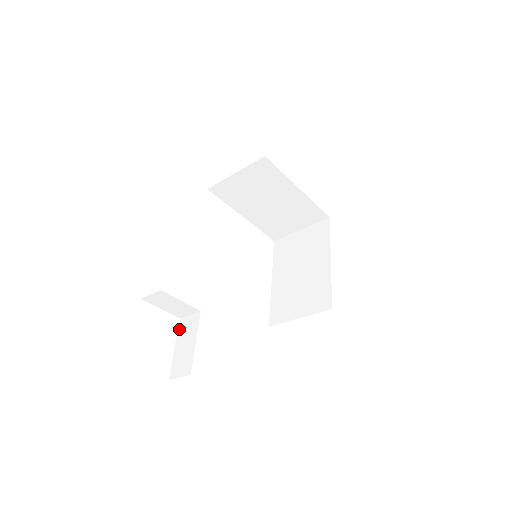
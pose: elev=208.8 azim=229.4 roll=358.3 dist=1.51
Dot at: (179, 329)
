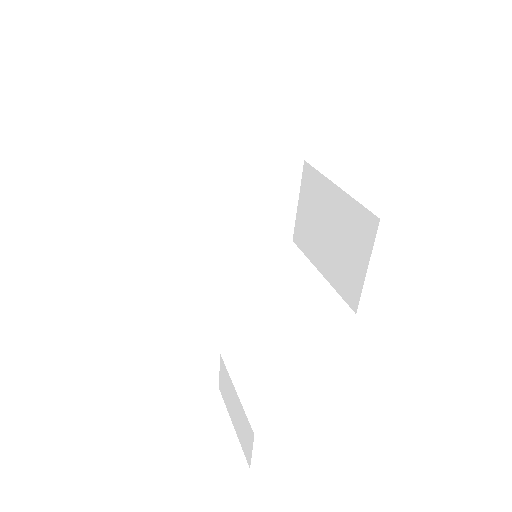
Dot at: (223, 399)
